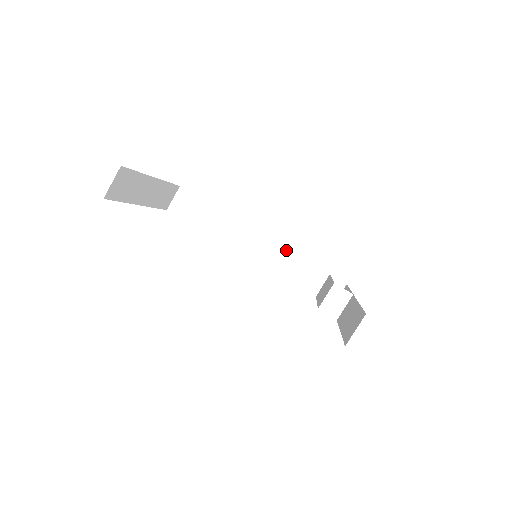
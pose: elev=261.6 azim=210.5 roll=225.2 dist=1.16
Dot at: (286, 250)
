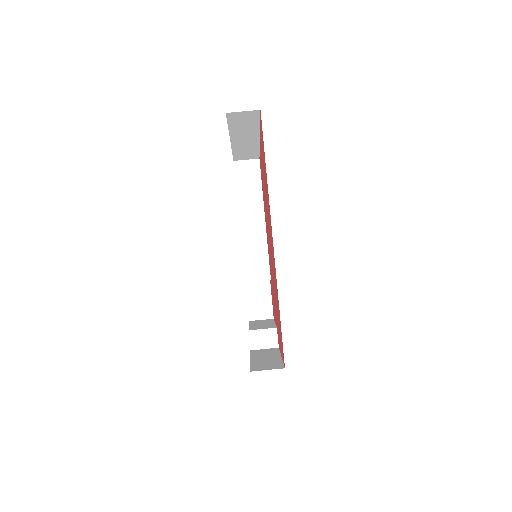
Dot at: (270, 274)
